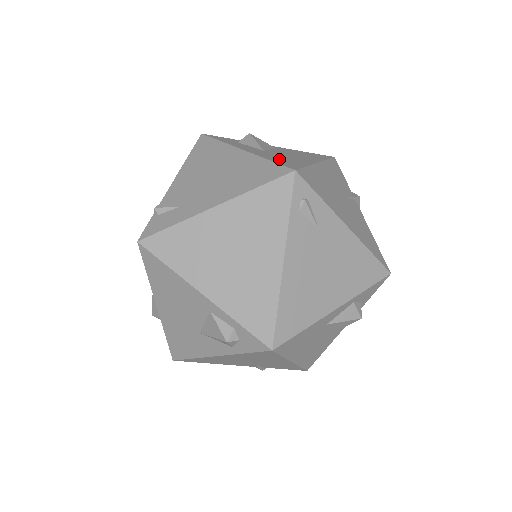
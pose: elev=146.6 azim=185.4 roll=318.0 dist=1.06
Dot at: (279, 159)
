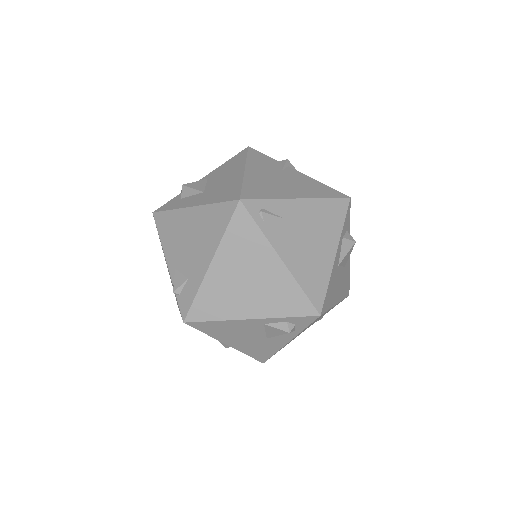
Dot at: (221, 194)
